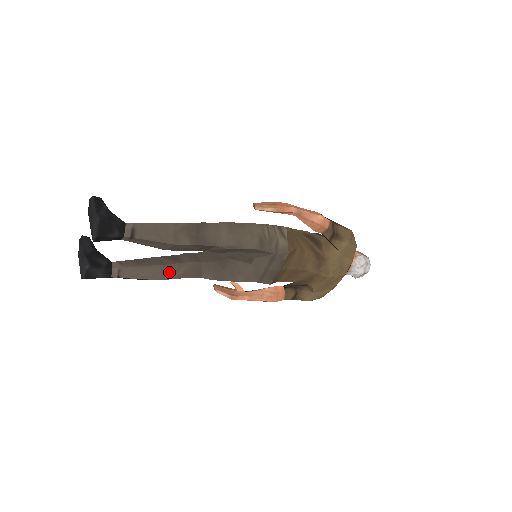
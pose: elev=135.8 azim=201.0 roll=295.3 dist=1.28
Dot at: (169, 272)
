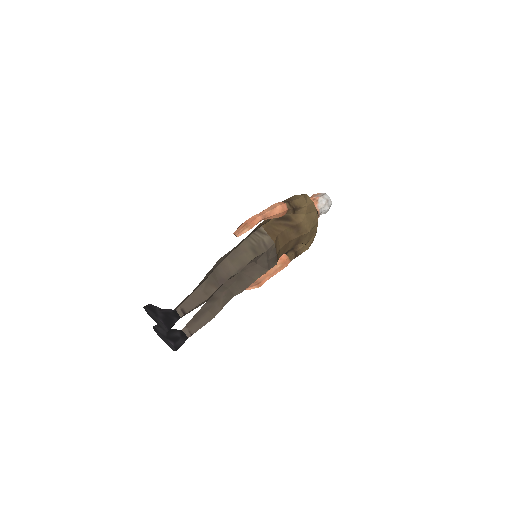
Dot at: (215, 309)
